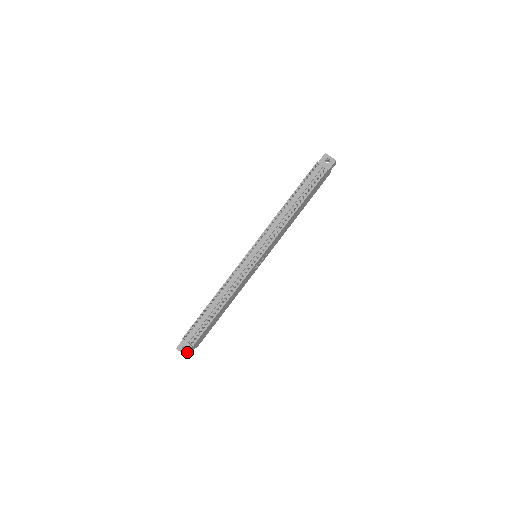
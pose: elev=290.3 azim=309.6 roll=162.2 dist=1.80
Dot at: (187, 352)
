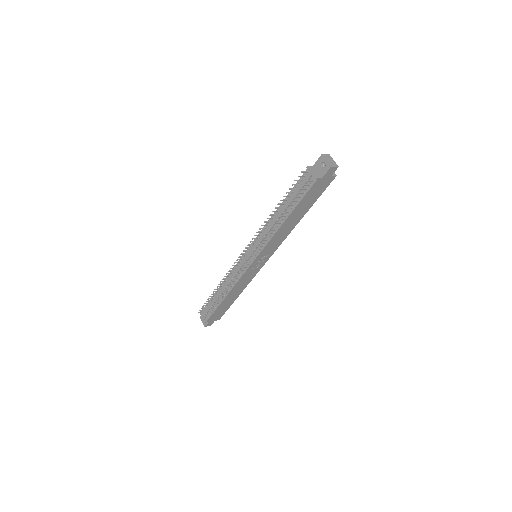
Dot at: (205, 323)
